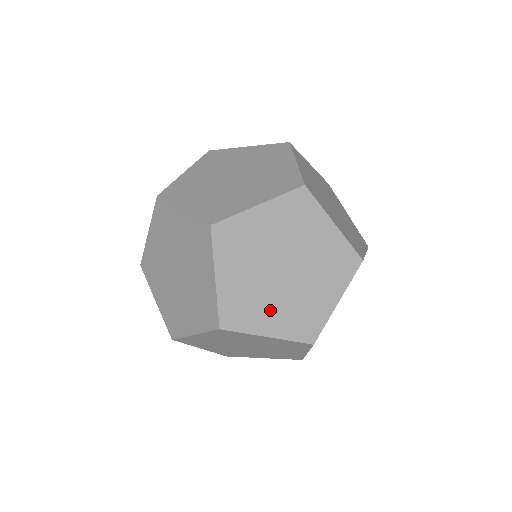
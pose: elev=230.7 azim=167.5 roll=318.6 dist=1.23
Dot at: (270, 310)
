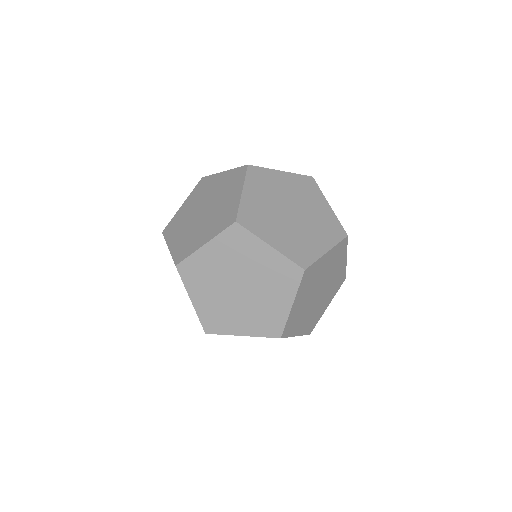
Dot at: (238, 317)
